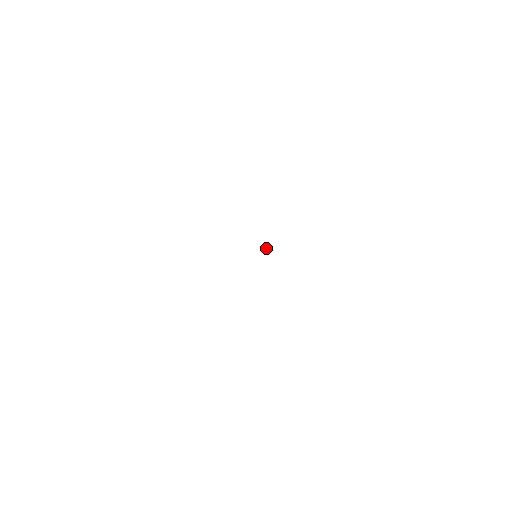
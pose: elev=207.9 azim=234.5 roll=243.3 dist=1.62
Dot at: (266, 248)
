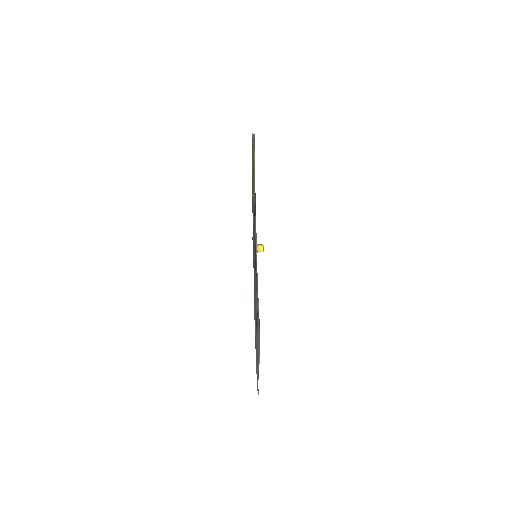
Dot at: (262, 245)
